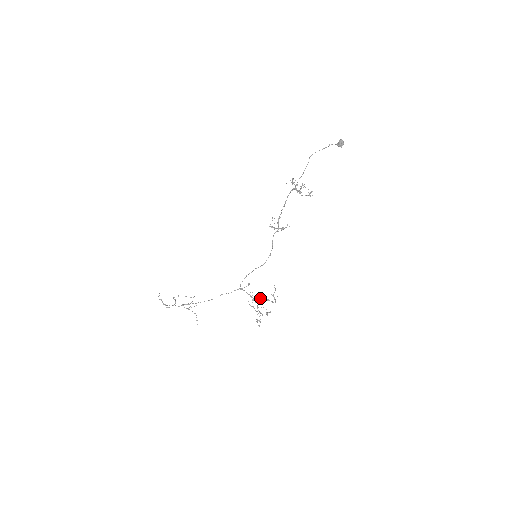
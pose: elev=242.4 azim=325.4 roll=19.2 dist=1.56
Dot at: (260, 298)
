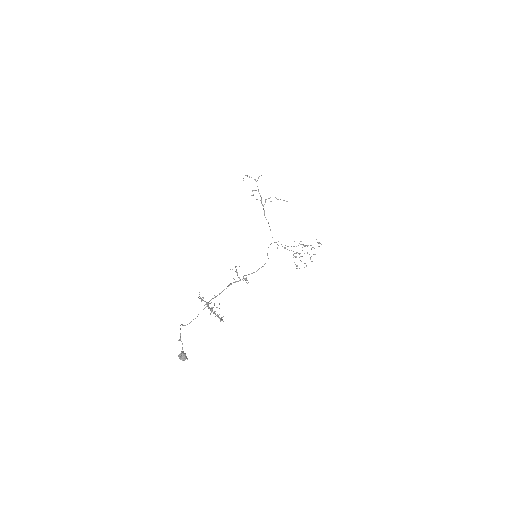
Dot at: (295, 253)
